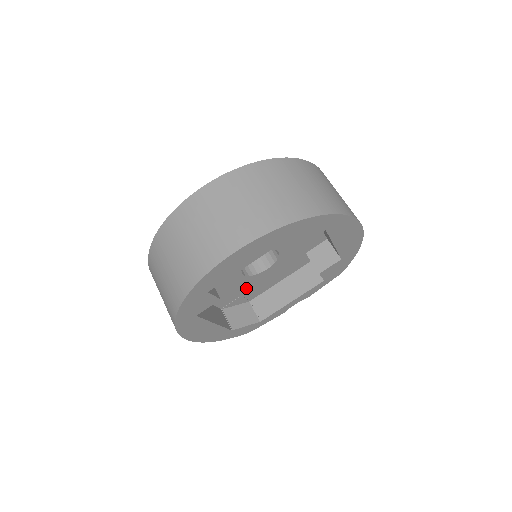
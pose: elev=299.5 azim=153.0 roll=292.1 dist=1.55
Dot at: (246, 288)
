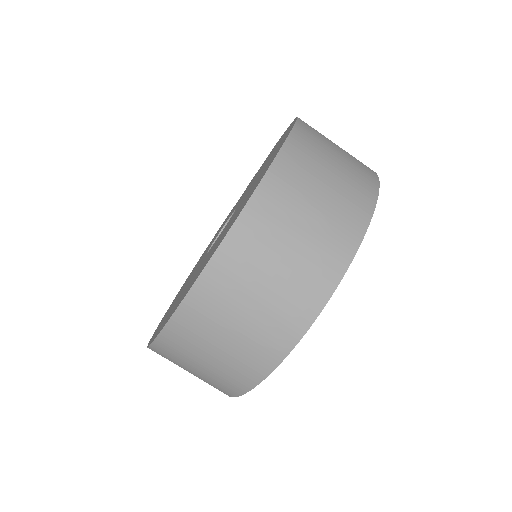
Dot at: occluded
